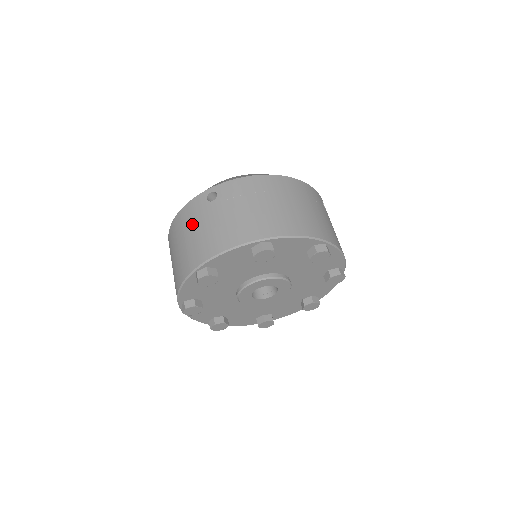
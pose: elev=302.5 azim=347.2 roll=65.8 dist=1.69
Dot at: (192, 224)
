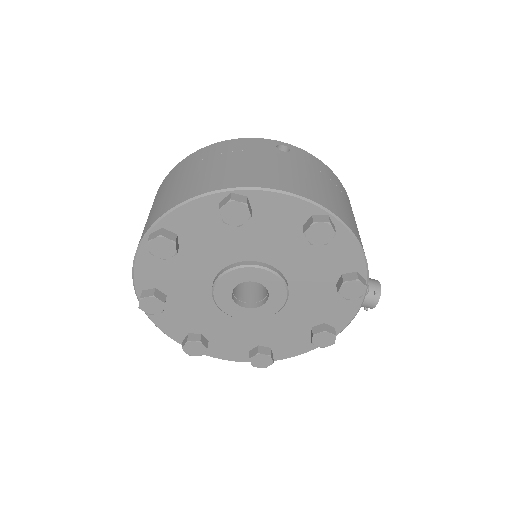
Dot at: occluded
